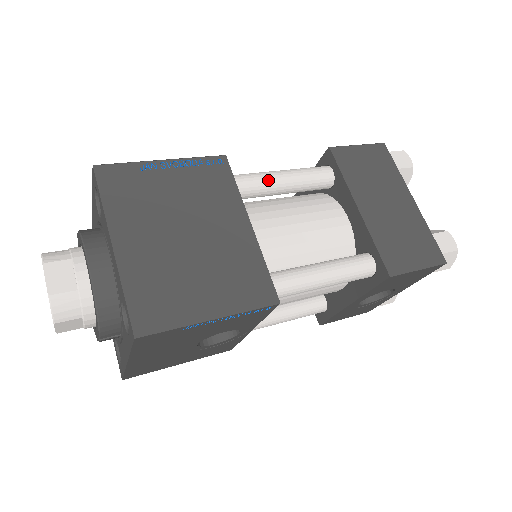
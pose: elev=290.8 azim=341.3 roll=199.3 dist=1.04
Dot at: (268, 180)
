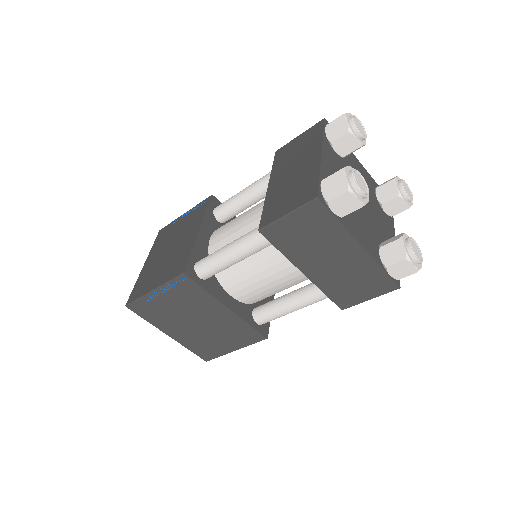
Dot at: (225, 266)
